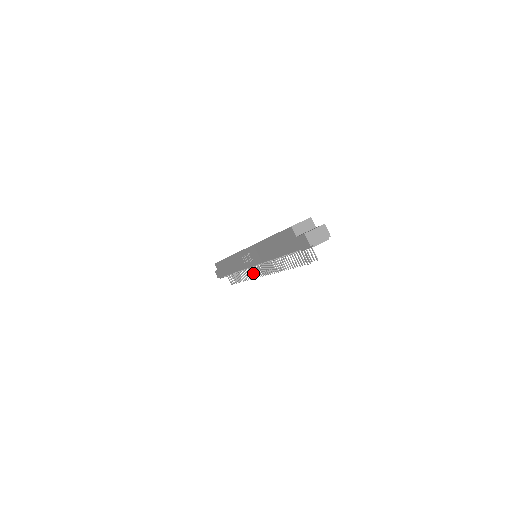
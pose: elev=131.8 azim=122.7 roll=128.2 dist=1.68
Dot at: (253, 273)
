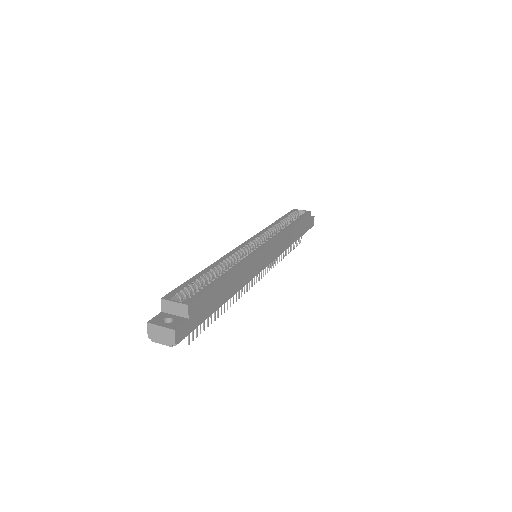
Dot at: occluded
